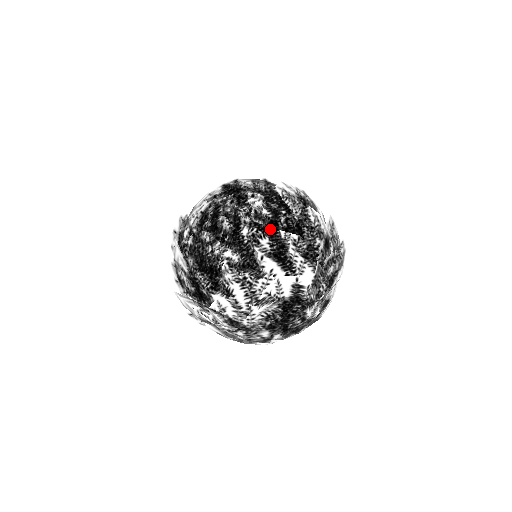
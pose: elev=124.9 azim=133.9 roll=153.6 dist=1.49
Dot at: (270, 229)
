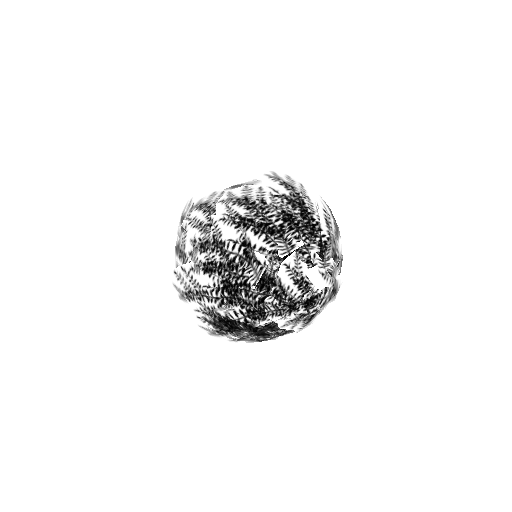
Dot at: occluded
